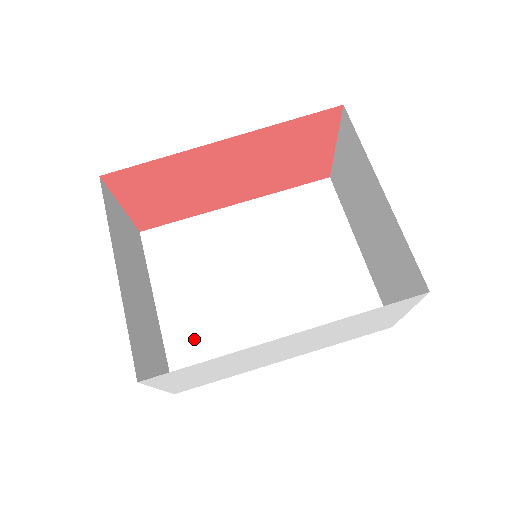
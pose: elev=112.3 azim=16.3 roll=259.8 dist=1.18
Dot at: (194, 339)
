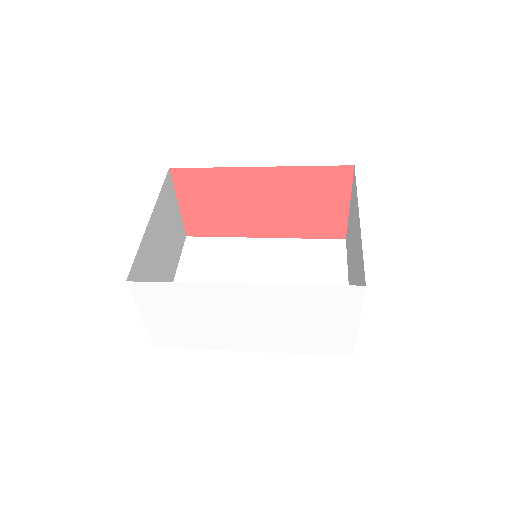
Dot at: occluded
